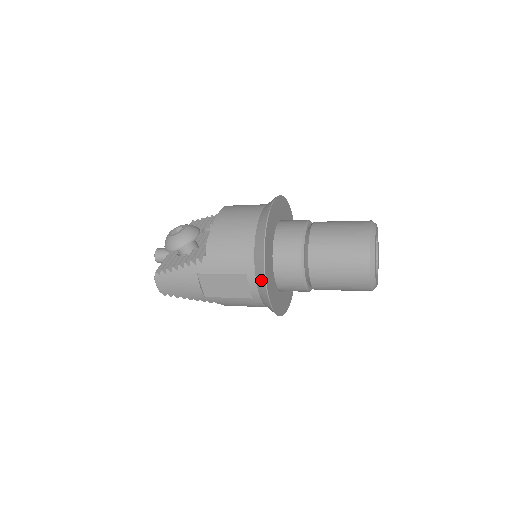
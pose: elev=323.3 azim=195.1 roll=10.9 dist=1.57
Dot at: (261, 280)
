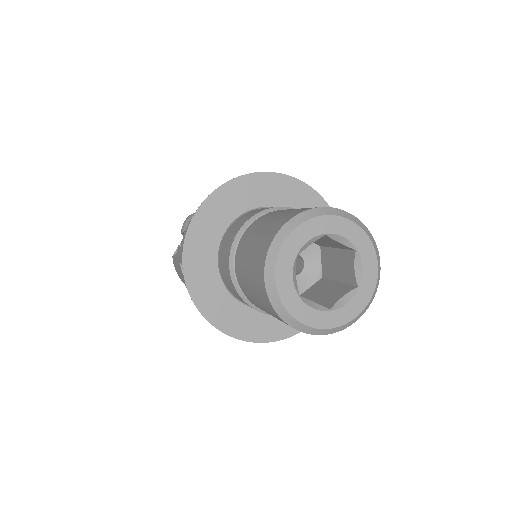
Dot at: (187, 275)
